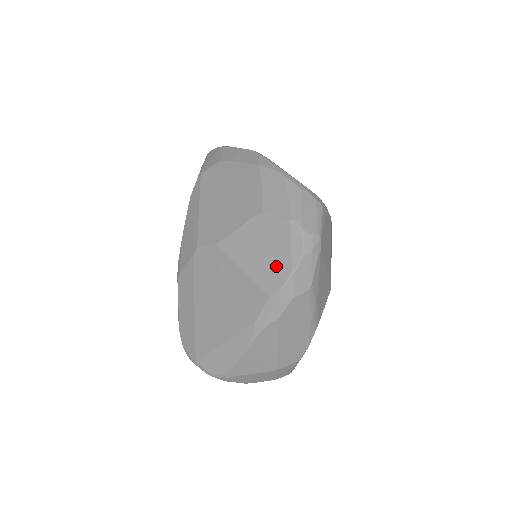
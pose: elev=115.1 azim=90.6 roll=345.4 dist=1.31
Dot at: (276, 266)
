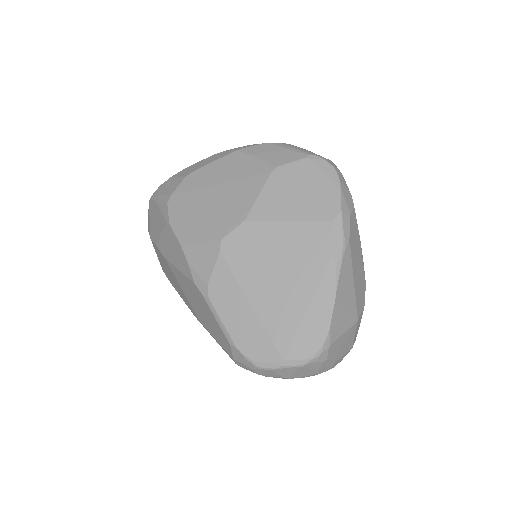
Dot at: (321, 195)
